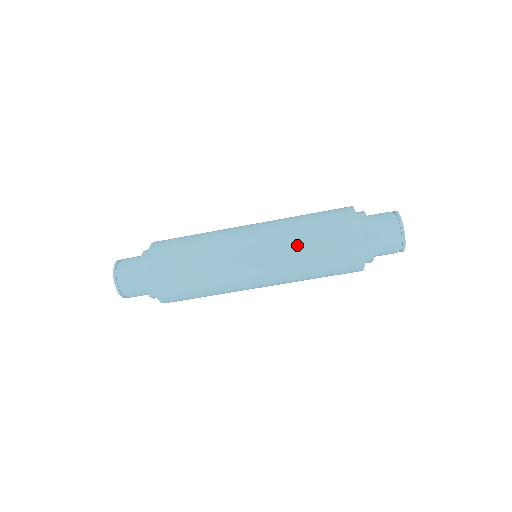
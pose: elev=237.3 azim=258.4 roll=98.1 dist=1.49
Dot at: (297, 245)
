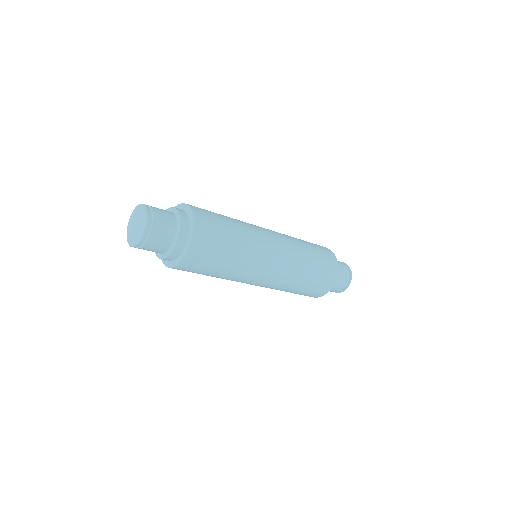
Dot at: (295, 283)
